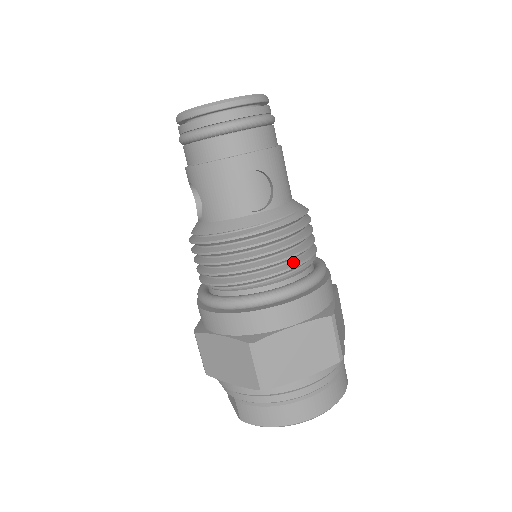
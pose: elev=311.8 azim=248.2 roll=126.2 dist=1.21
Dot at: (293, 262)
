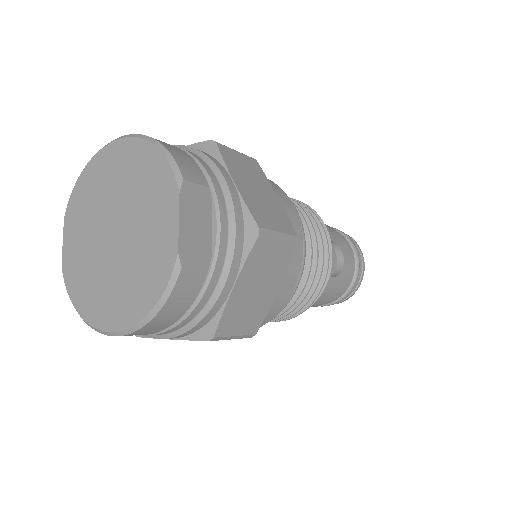
Dot at: occluded
